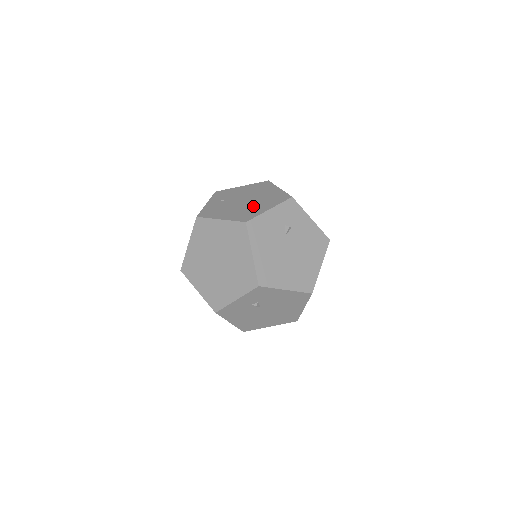
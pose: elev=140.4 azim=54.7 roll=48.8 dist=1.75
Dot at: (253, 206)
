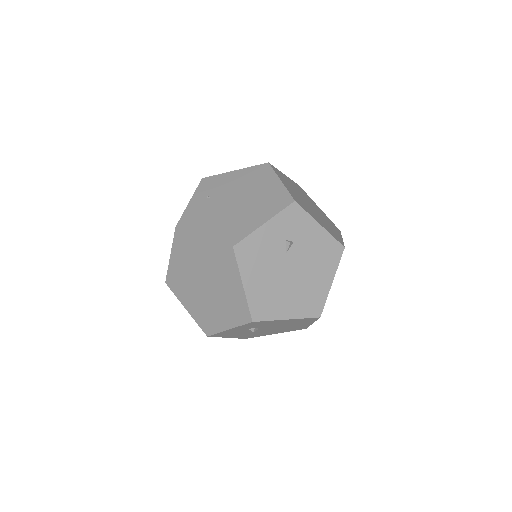
Dot at: (244, 214)
